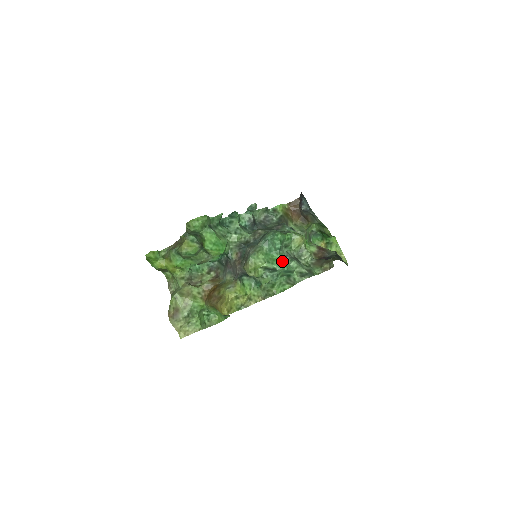
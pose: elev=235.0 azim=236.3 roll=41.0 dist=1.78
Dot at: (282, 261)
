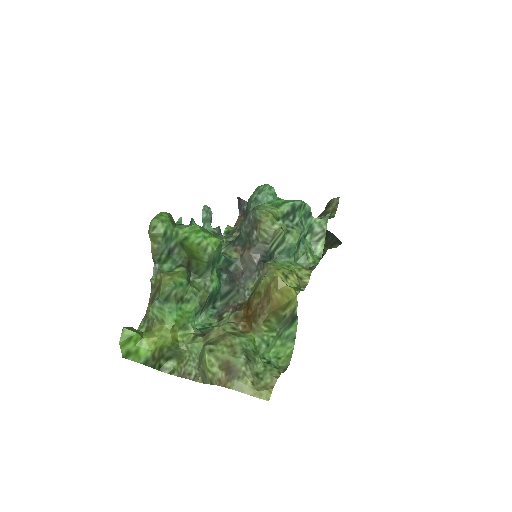
Dot at: occluded
